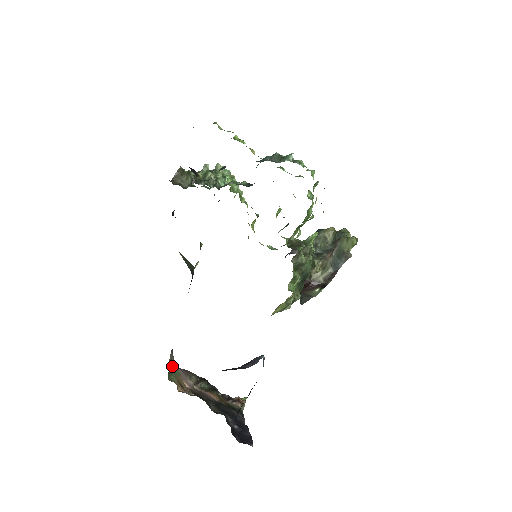
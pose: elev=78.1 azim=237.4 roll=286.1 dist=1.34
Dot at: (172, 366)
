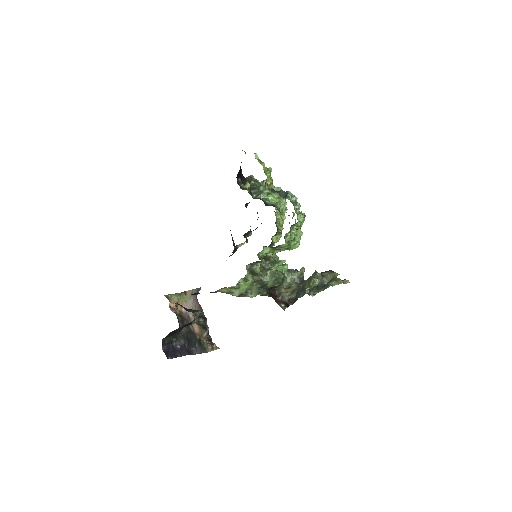
Dot at: (186, 294)
